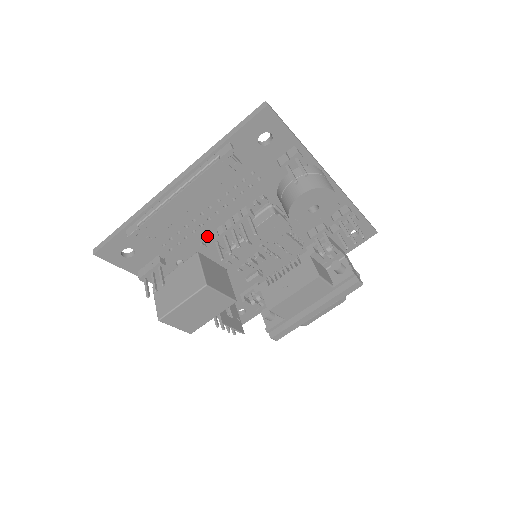
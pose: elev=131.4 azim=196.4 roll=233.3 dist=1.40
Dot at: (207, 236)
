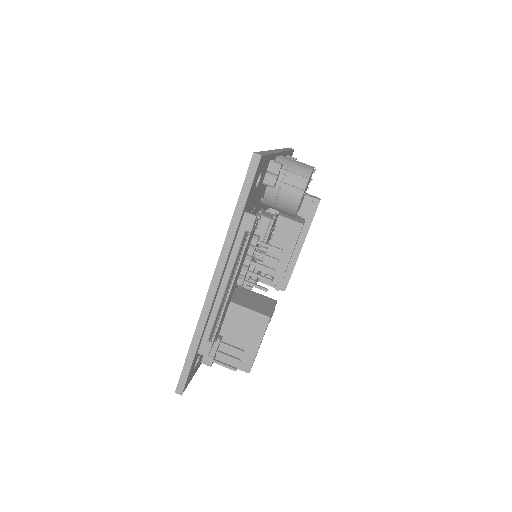
Dot at: occluded
